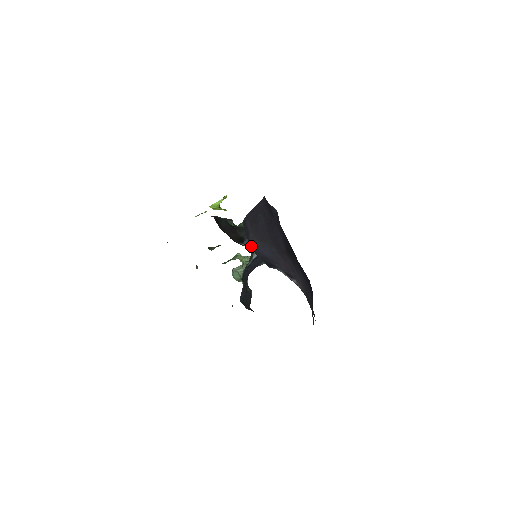
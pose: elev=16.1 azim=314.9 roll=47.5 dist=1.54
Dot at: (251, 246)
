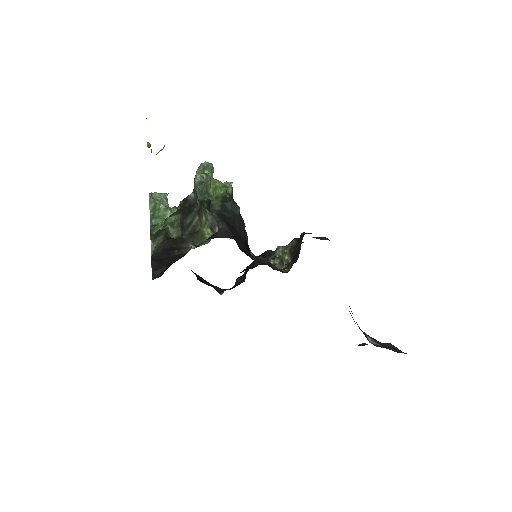
Dot at: occluded
